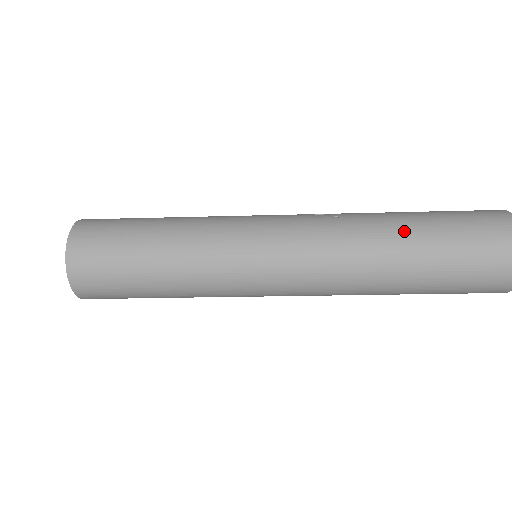
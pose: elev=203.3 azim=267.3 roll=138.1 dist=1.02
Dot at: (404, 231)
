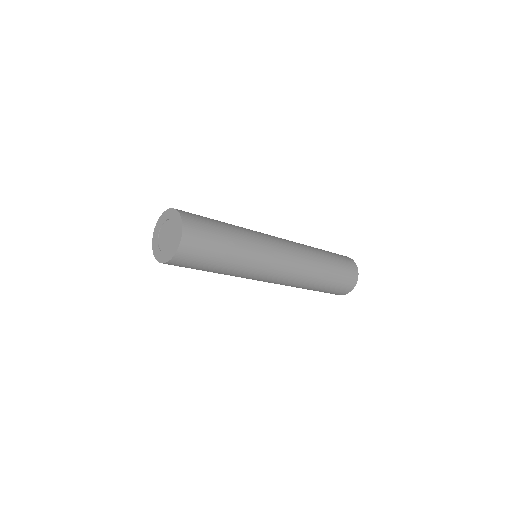
Dot at: (322, 252)
